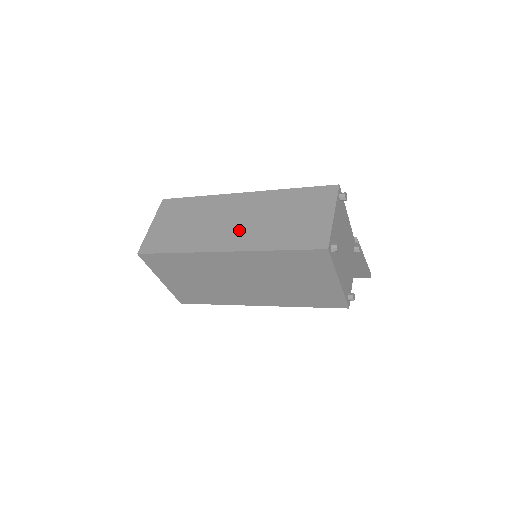
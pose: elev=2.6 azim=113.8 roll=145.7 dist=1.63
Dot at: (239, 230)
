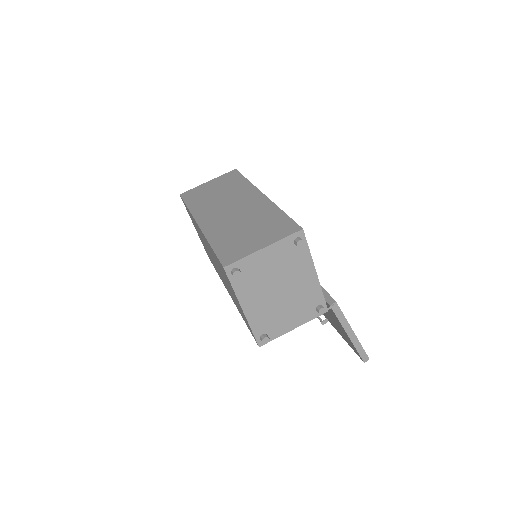
Dot at: (222, 217)
